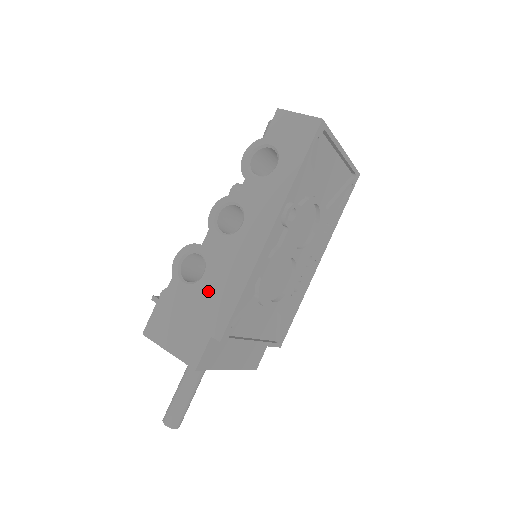
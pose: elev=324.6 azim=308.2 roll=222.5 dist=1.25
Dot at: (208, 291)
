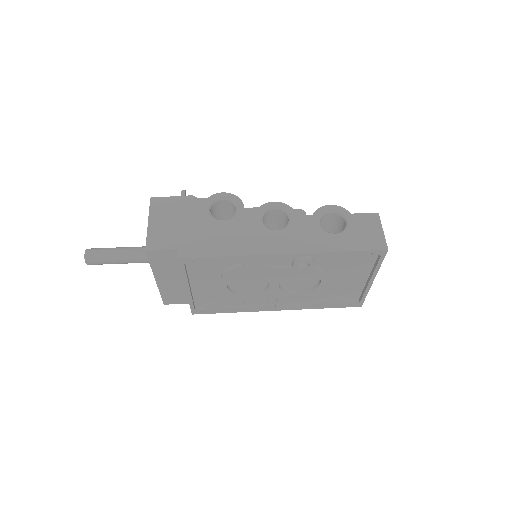
Dot at: (212, 230)
